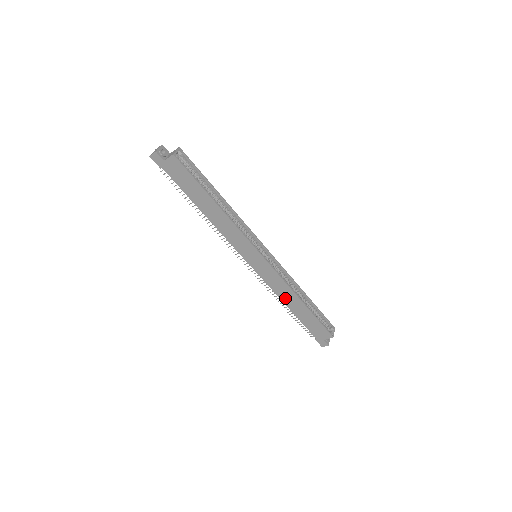
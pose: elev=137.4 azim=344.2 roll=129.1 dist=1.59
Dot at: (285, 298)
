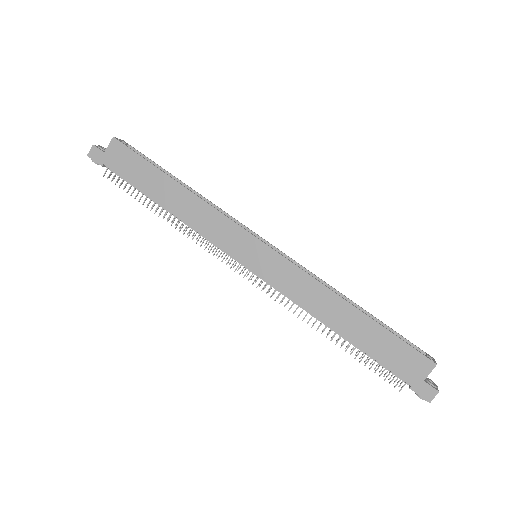
Dot at: (323, 312)
